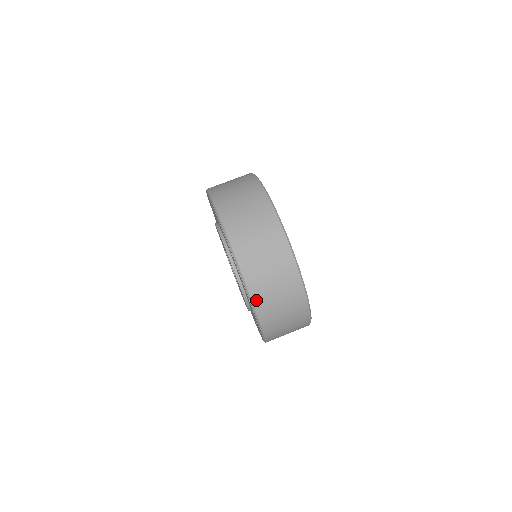
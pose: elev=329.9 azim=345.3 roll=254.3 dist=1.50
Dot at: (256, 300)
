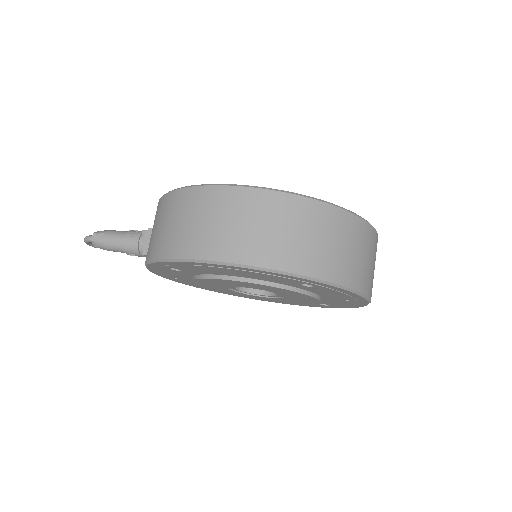
Dot at: (369, 292)
